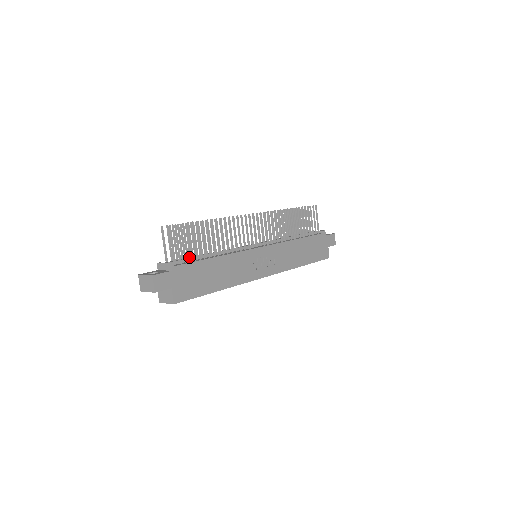
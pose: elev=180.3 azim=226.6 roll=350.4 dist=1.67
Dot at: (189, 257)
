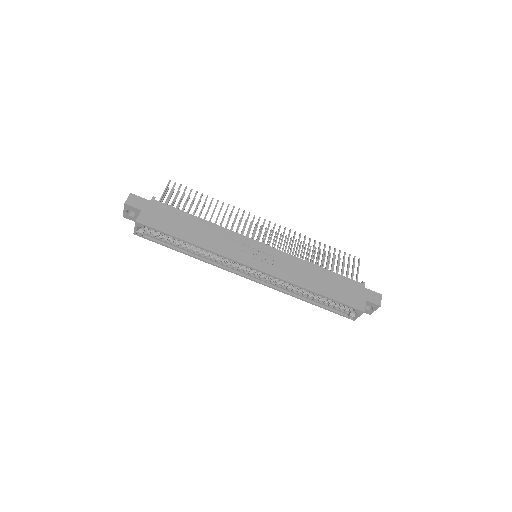
Dot at: occluded
